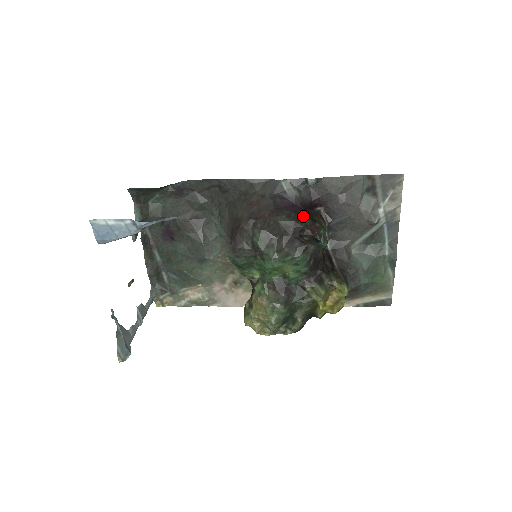
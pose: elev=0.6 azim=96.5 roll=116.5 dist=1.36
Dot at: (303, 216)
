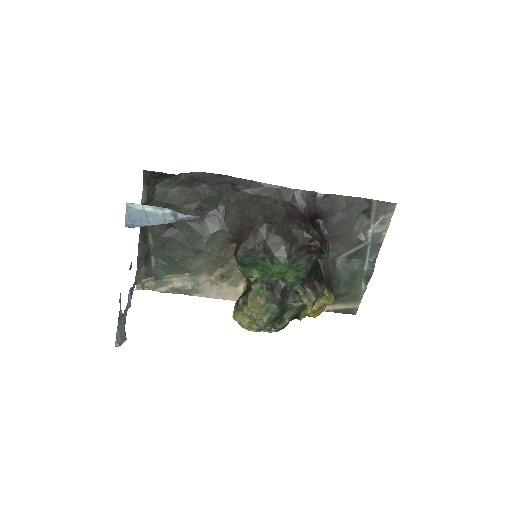
Dot at: (312, 227)
